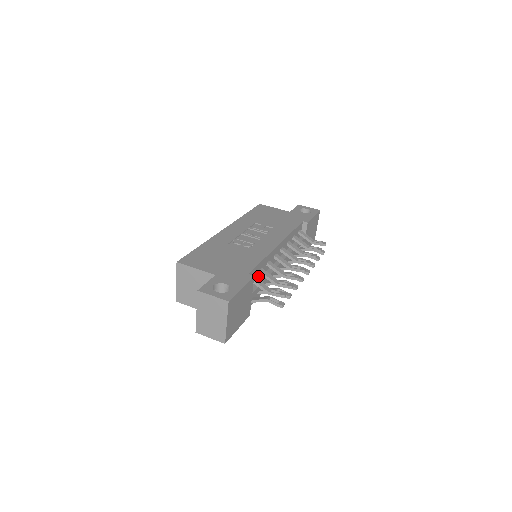
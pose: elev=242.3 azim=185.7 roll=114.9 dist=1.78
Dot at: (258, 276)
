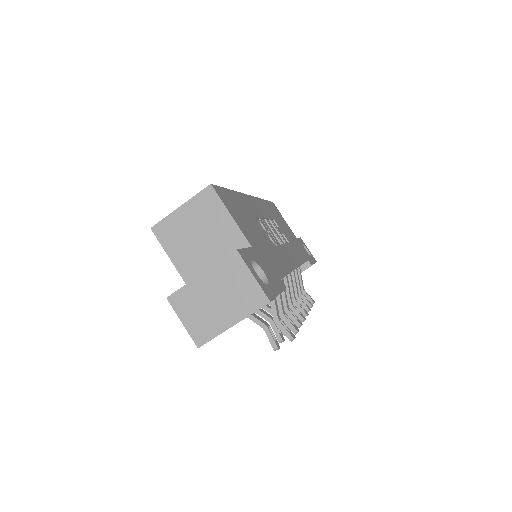
Dot at: occluded
